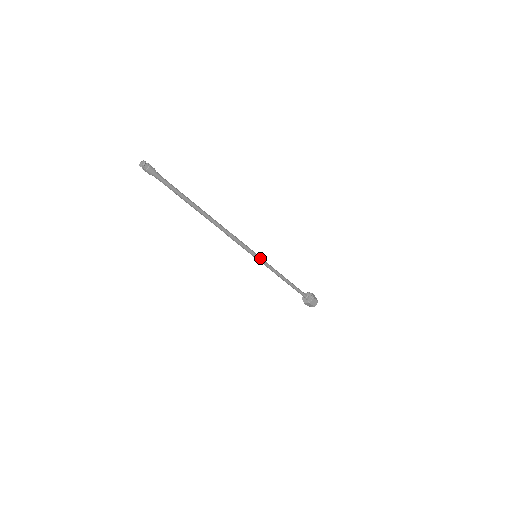
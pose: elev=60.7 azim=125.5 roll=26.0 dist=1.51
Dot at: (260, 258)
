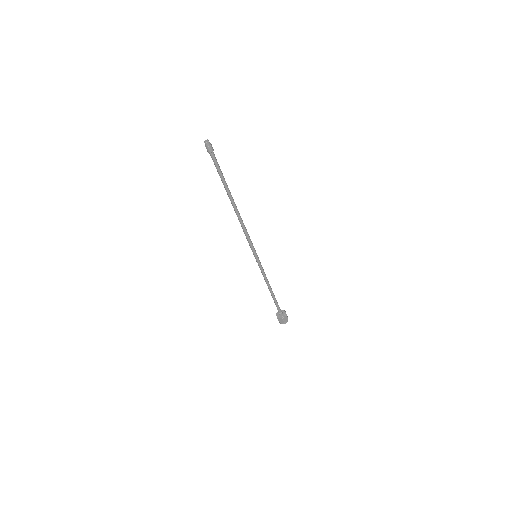
Dot at: occluded
